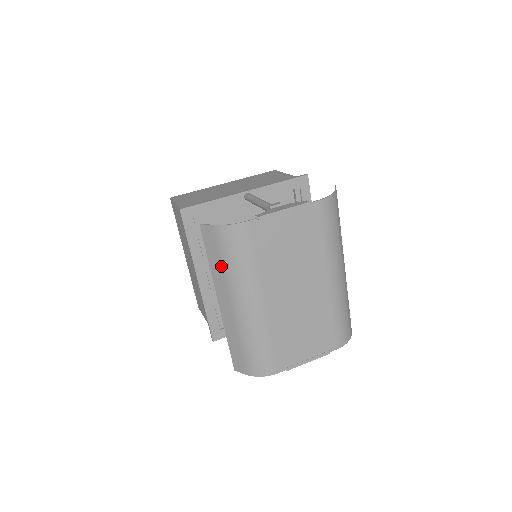
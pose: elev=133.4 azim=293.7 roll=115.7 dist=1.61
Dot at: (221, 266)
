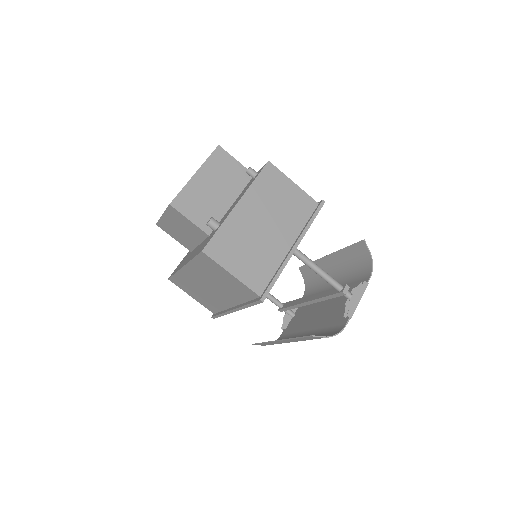
Dot at: occluded
